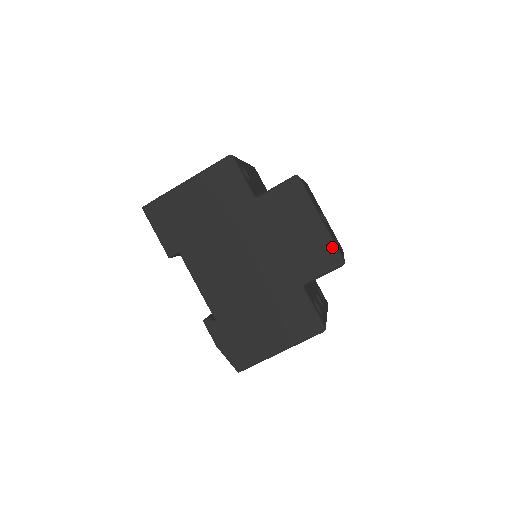
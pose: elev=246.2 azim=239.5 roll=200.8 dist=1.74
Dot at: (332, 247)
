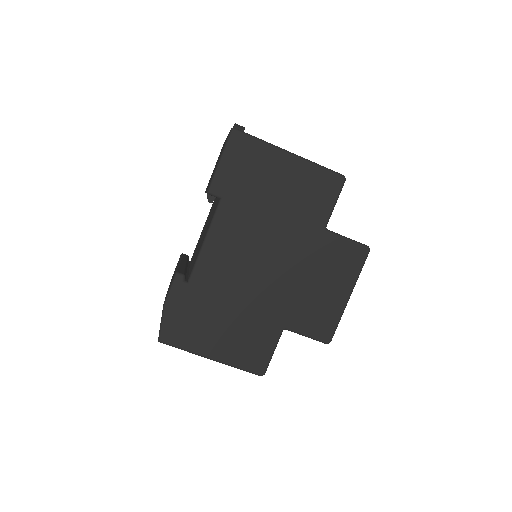
Dot at: (335, 324)
